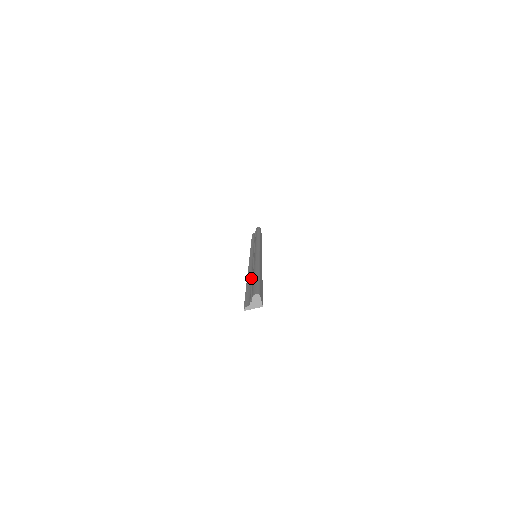
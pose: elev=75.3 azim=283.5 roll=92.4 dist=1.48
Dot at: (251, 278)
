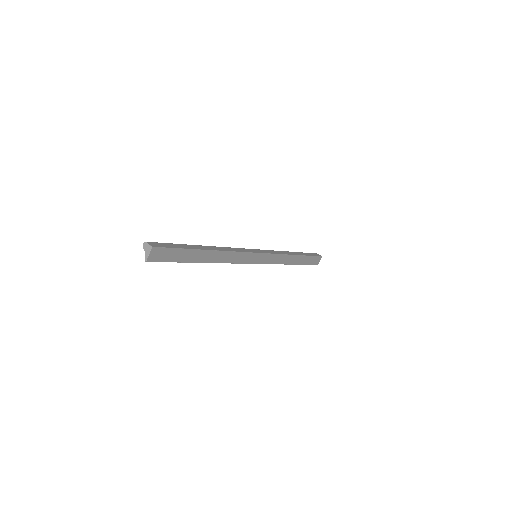
Dot at: occluded
